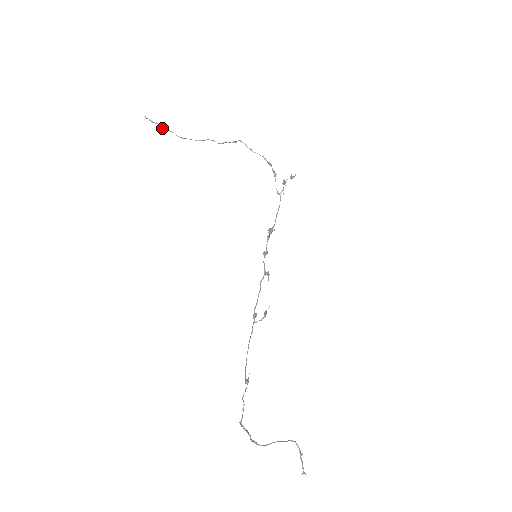
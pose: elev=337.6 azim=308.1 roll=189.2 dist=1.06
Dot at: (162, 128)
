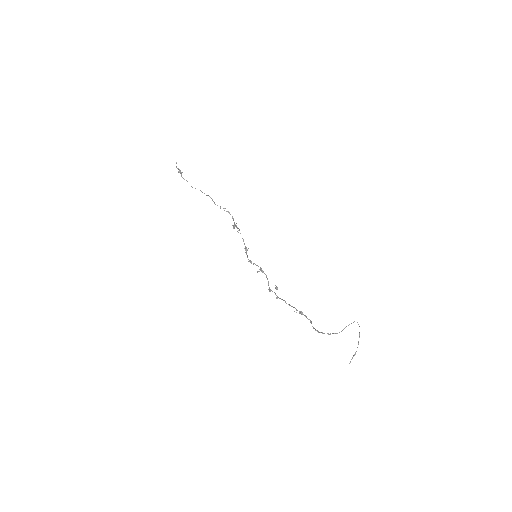
Dot at: (181, 173)
